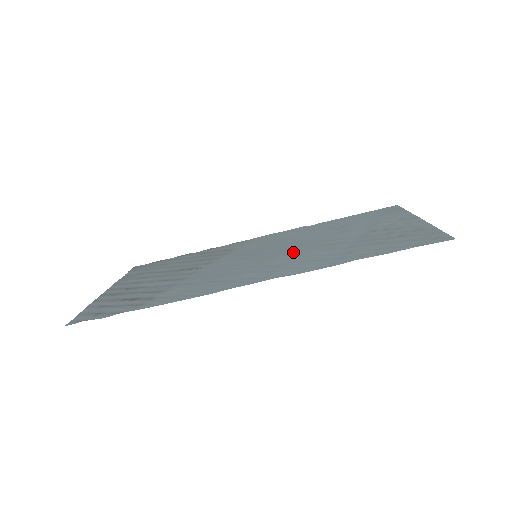
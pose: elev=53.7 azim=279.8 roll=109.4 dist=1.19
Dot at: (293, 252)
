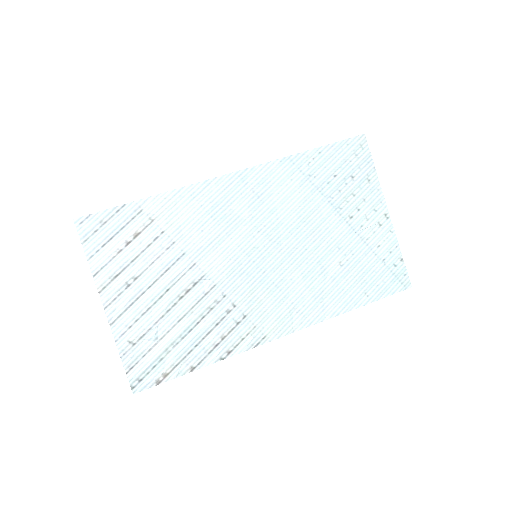
Dot at: (282, 225)
